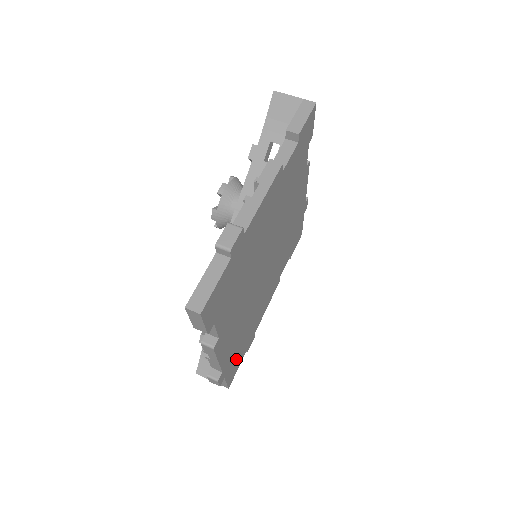
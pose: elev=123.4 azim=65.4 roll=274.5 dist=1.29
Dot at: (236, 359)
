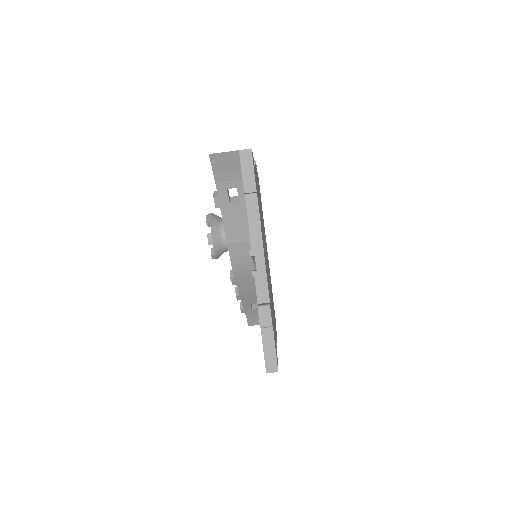
Dot at: occluded
